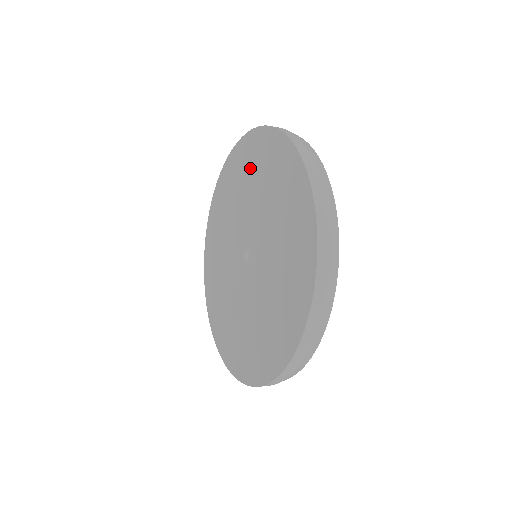
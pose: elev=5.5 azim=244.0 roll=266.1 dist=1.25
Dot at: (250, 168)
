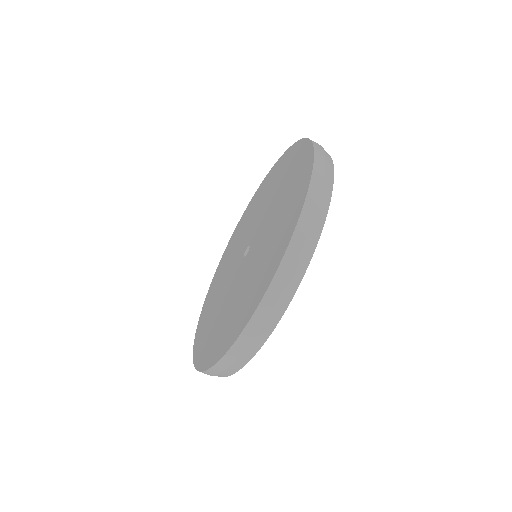
Dot at: (273, 181)
